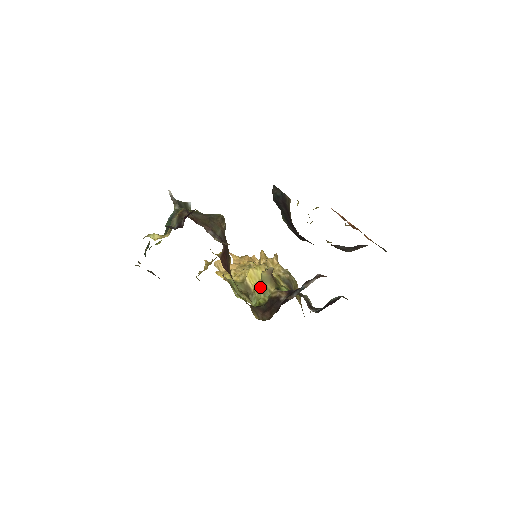
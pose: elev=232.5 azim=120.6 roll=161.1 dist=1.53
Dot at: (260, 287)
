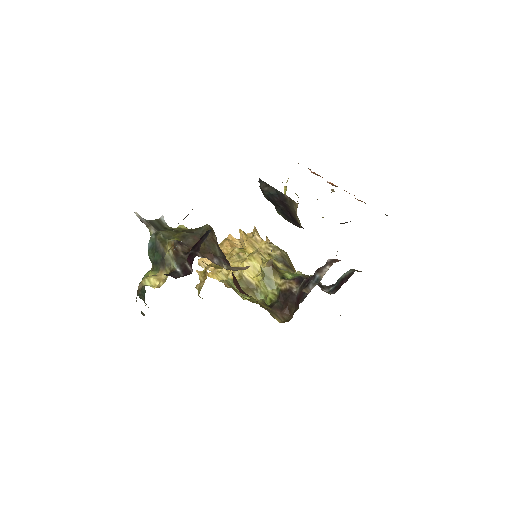
Dot at: (264, 281)
